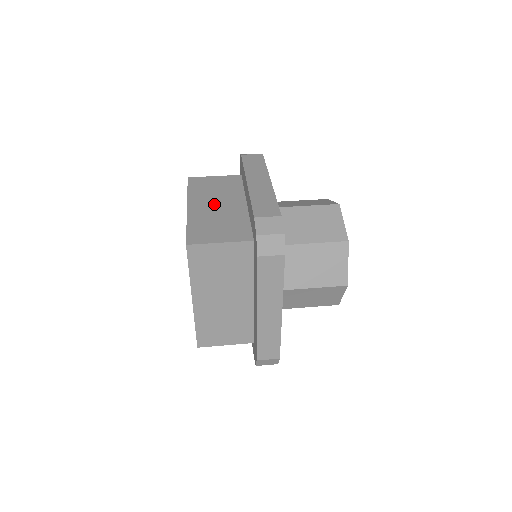
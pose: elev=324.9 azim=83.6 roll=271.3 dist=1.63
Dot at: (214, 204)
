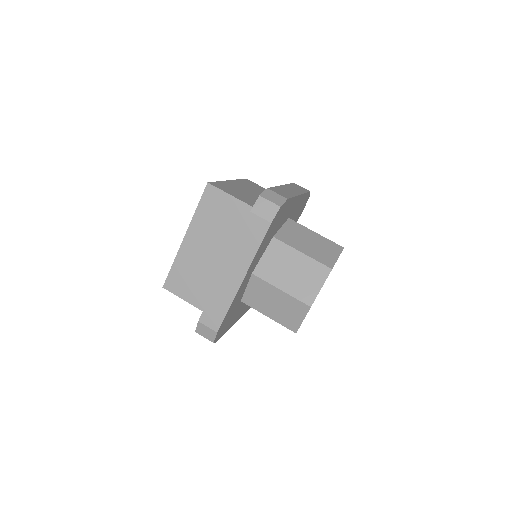
Dot at: (249, 190)
